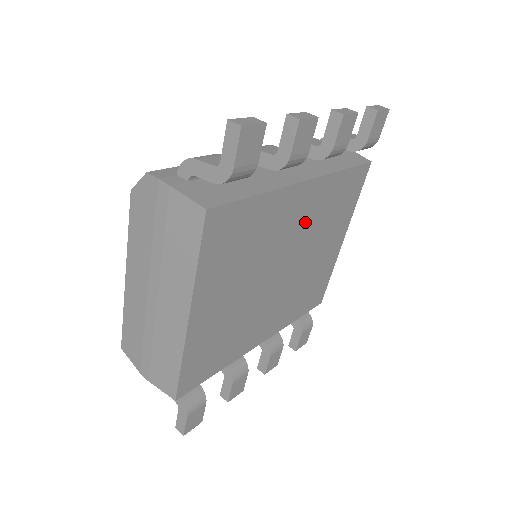
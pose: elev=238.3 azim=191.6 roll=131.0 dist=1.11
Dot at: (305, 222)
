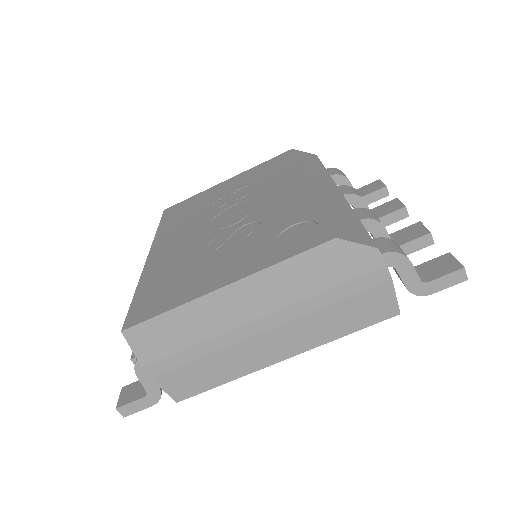
Dot at: occluded
